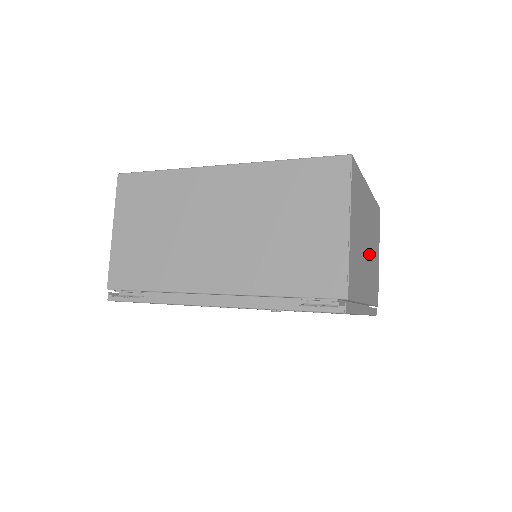
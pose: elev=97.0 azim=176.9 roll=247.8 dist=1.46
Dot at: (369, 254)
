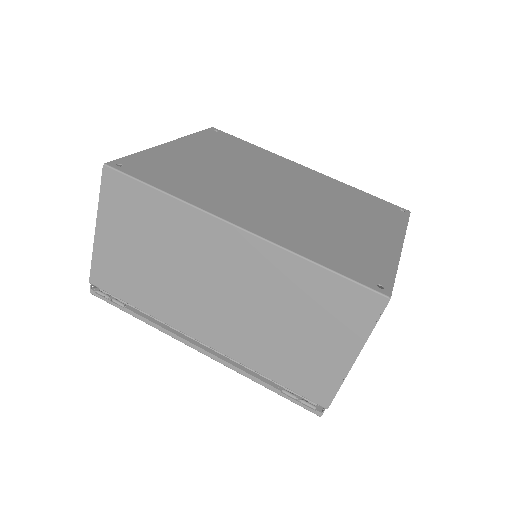
Dot at: occluded
